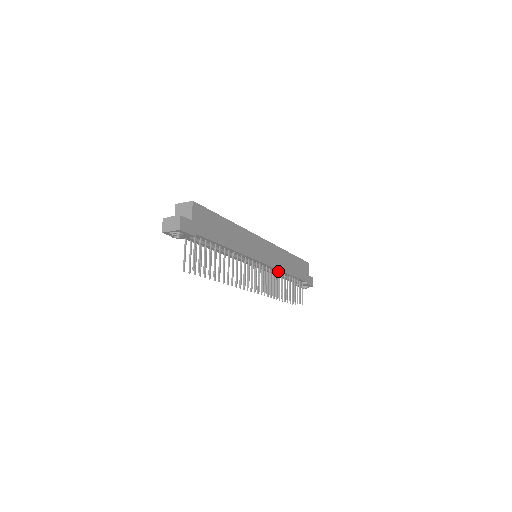
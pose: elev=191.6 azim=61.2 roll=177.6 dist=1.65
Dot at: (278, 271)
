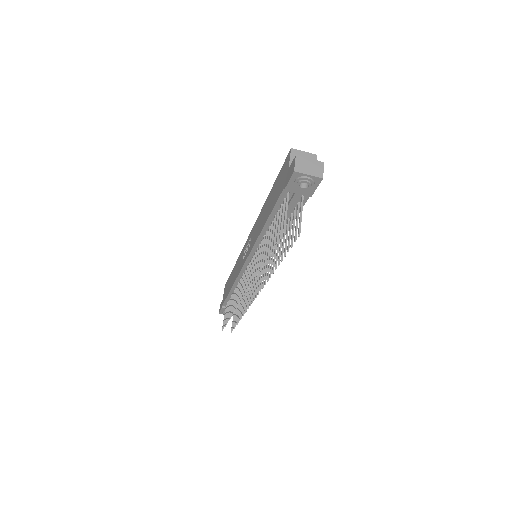
Dot at: occluded
